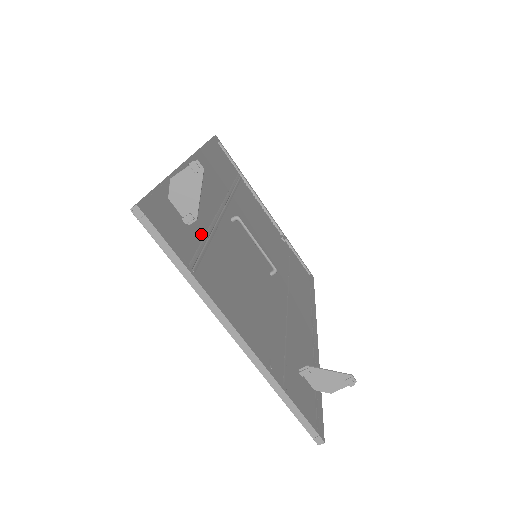
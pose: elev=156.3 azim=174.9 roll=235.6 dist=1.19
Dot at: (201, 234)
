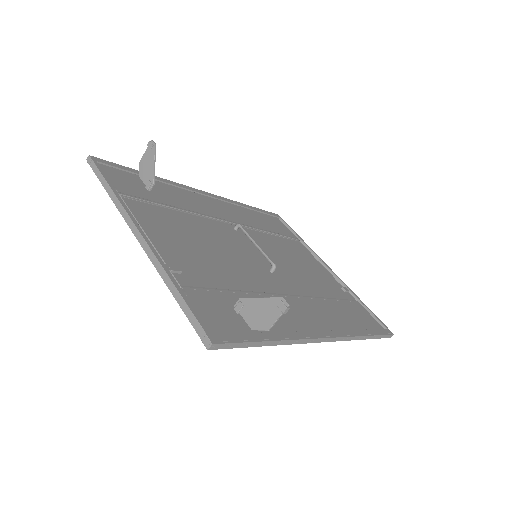
Dot at: (165, 203)
